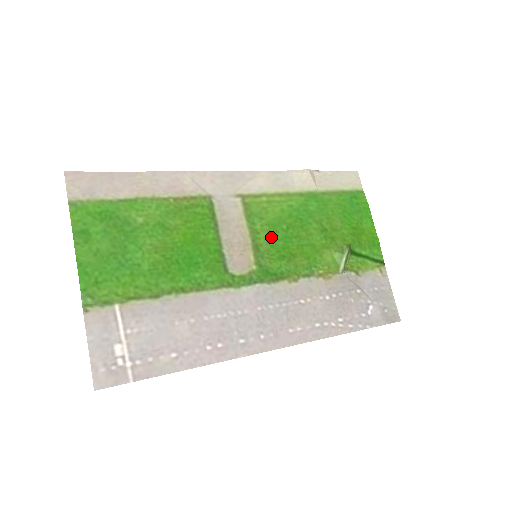
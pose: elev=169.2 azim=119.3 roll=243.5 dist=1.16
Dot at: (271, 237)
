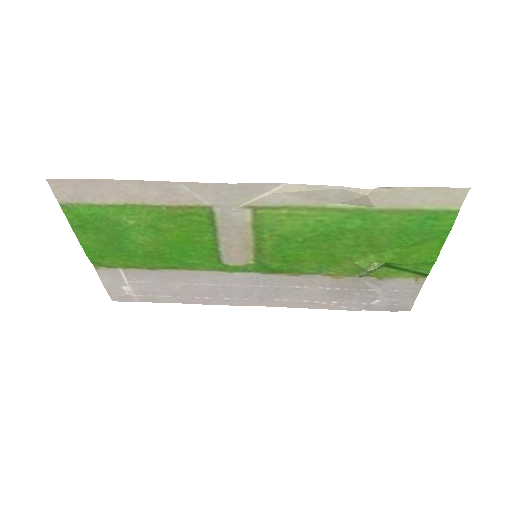
Dot at: (279, 245)
